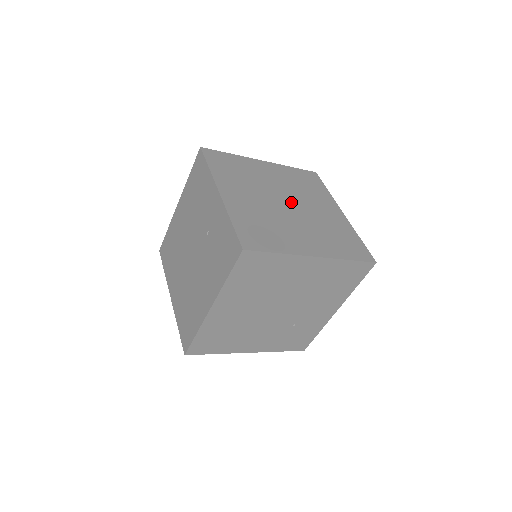
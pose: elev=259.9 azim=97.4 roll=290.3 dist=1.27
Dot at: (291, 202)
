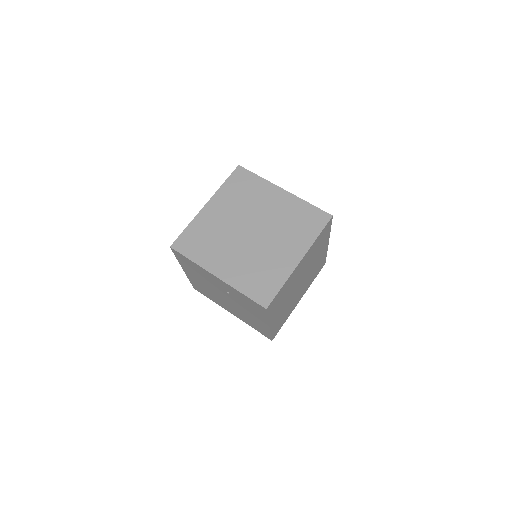
Dot at: (252, 226)
